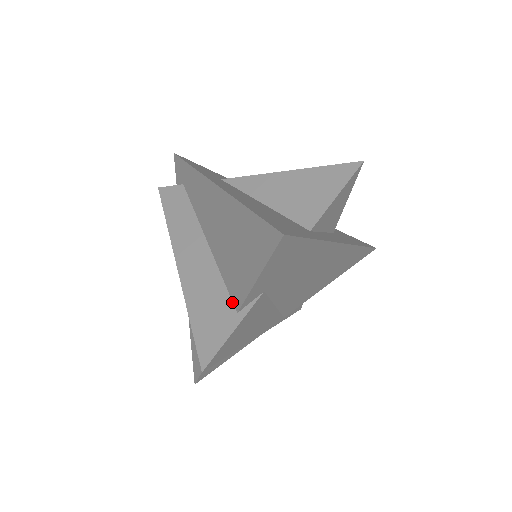
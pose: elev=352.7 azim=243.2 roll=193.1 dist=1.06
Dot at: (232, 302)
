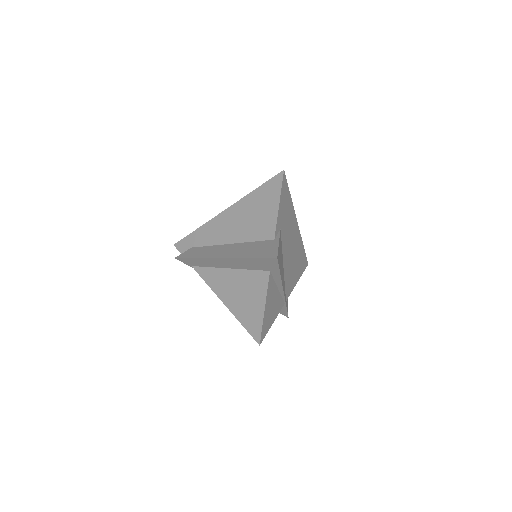
Dot at: (268, 240)
